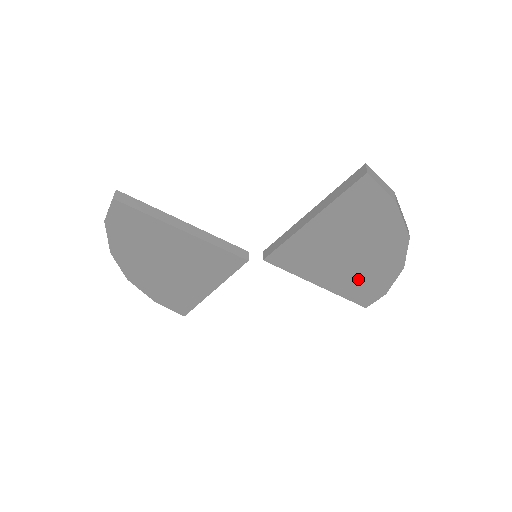
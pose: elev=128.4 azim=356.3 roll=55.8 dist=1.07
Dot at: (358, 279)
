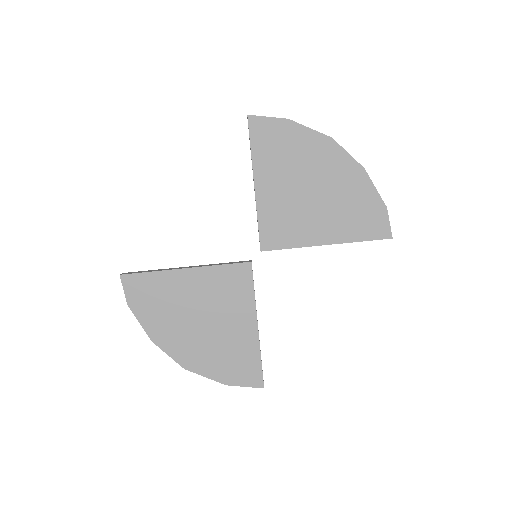
Dot at: (347, 210)
